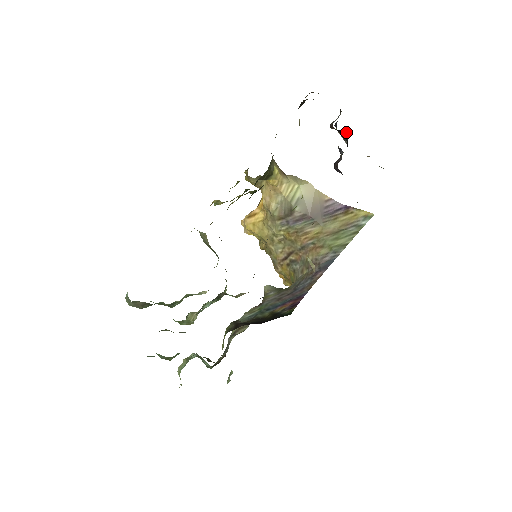
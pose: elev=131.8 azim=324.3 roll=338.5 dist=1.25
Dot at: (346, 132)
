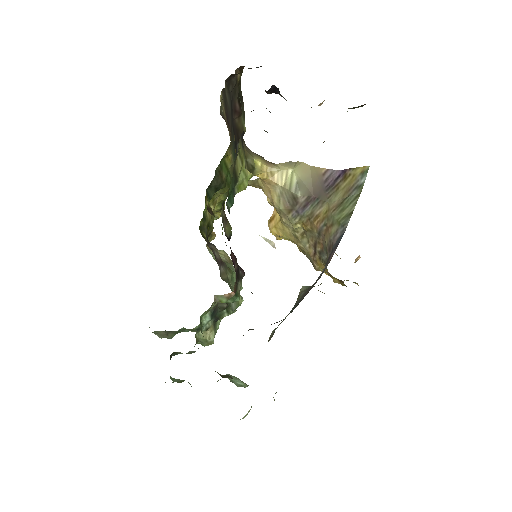
Dot at: (277, 89)
